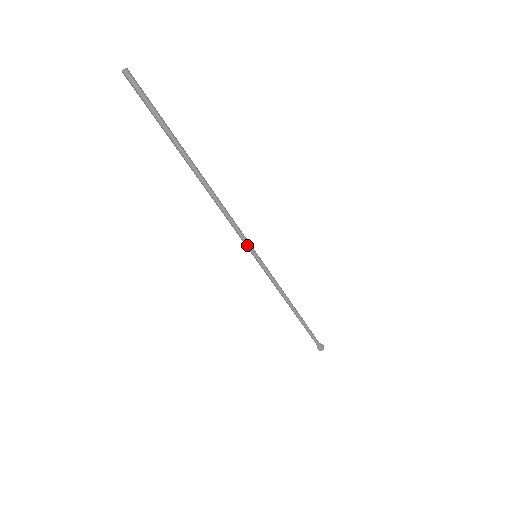
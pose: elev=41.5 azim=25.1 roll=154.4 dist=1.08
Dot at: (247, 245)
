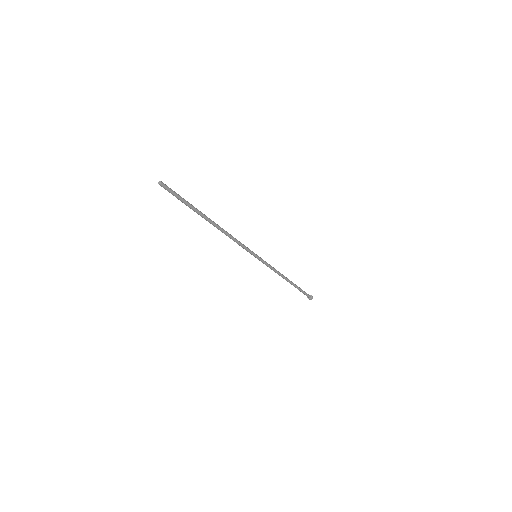
Dot at: occluded
